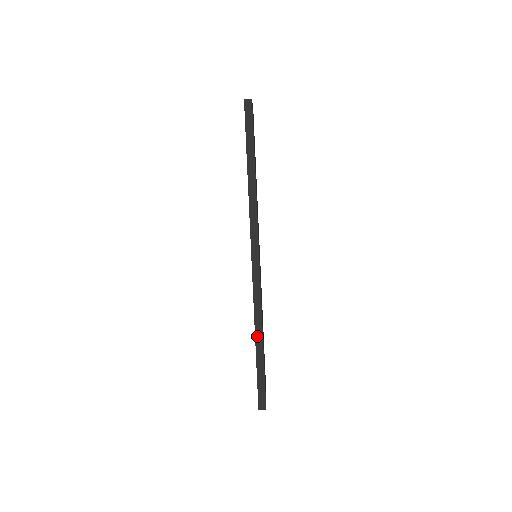
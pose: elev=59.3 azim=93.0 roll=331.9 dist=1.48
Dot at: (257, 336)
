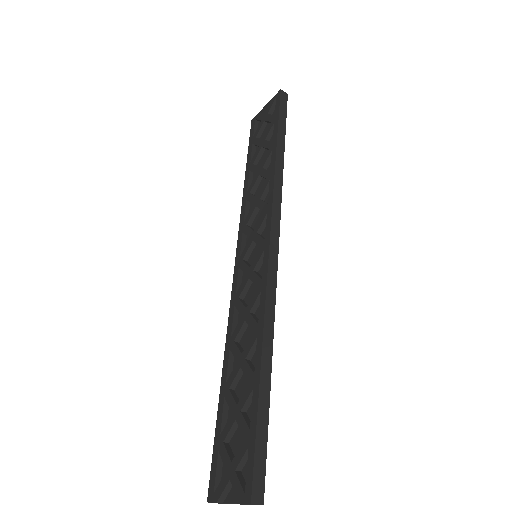
Dot at: (264, 357)
